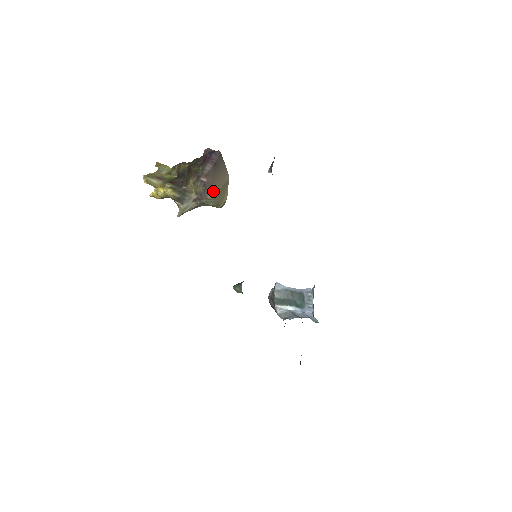
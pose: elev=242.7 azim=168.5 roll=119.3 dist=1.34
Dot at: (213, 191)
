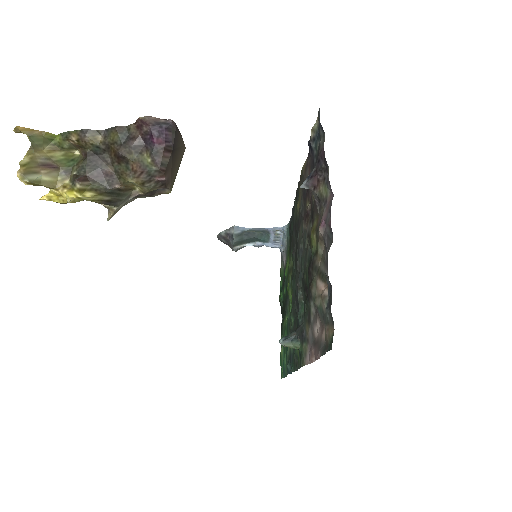
Dot at: (172, 183)
